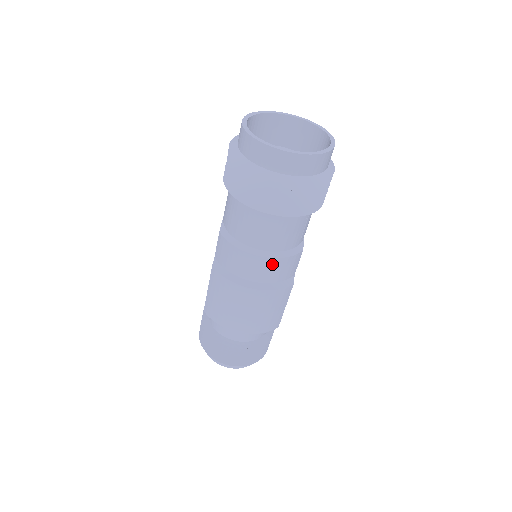
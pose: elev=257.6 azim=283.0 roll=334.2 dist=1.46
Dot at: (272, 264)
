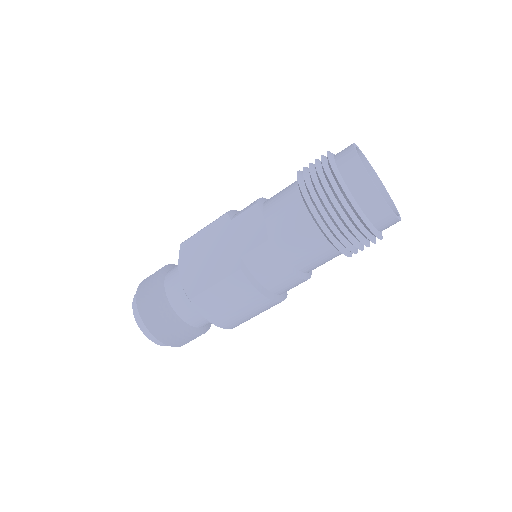
Dot at: (298, 283)
